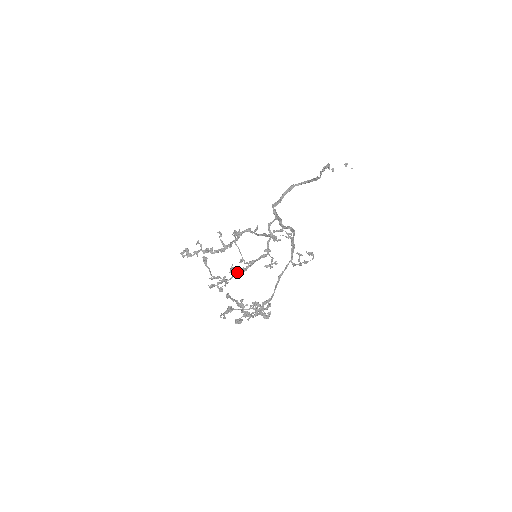
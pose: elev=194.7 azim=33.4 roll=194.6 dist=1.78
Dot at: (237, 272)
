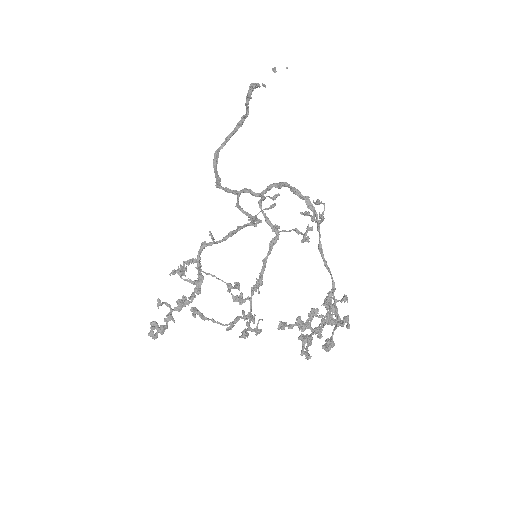
Dot at: (251, 294)
